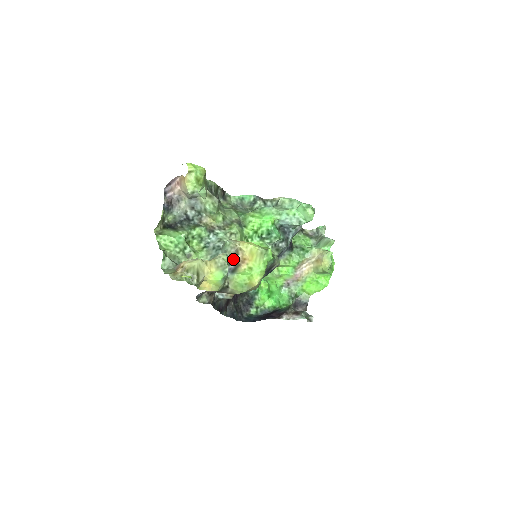
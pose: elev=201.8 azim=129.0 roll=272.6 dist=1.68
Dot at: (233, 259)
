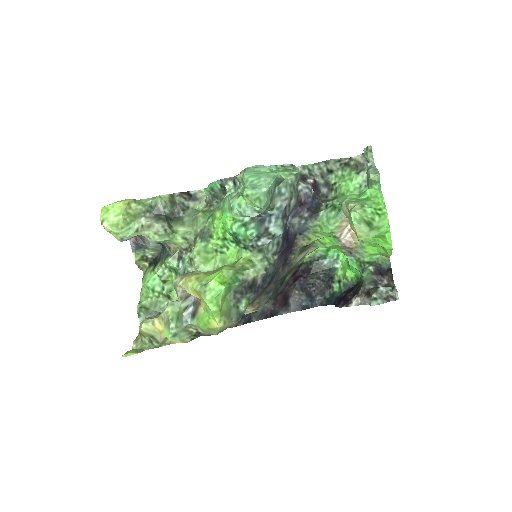
Dot at: (190, 299)
